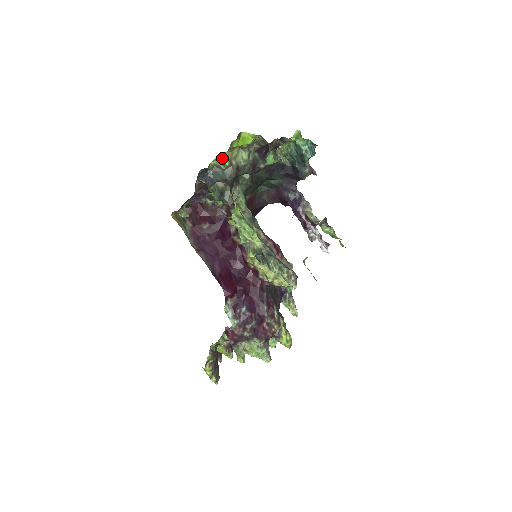
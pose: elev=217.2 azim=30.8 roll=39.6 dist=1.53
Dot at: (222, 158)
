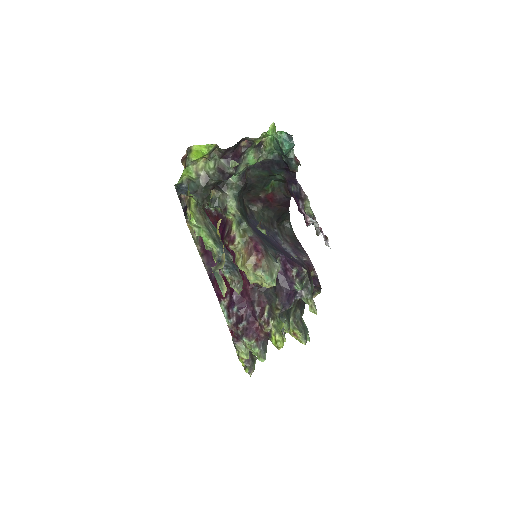
Dot at: (189, 172)
